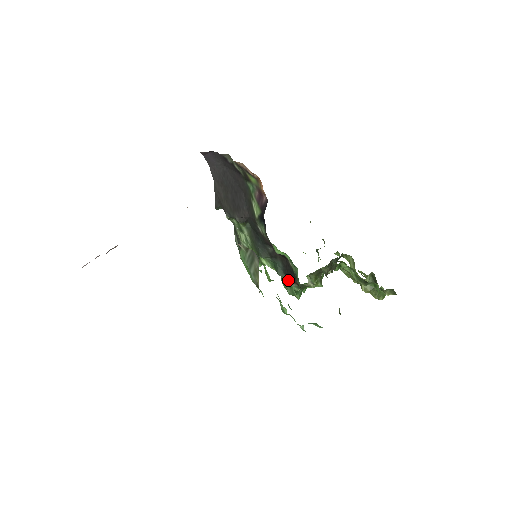
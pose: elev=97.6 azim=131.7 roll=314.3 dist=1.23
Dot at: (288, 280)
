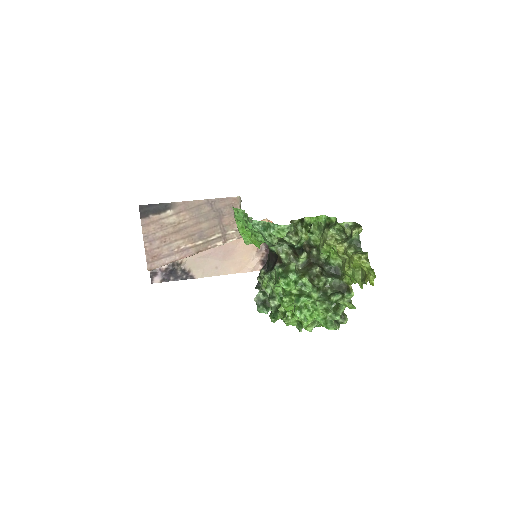
Dot at: occluded
